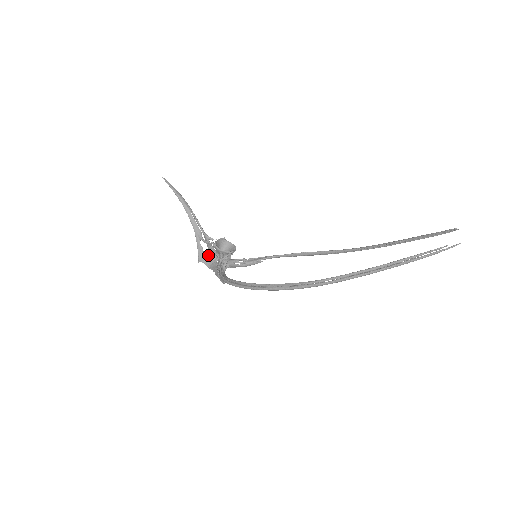
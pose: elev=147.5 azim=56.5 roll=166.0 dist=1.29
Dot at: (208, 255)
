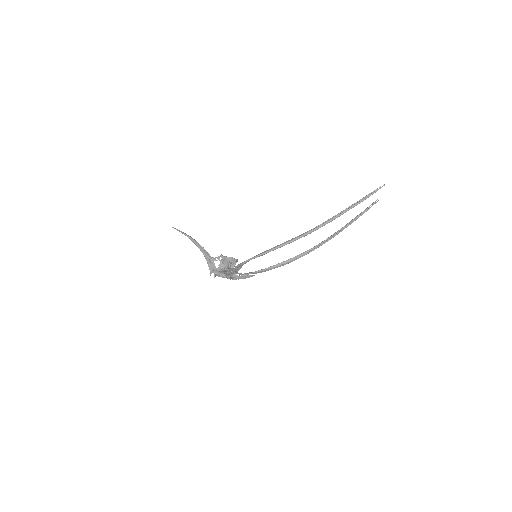
Dot at: (217, 268)
